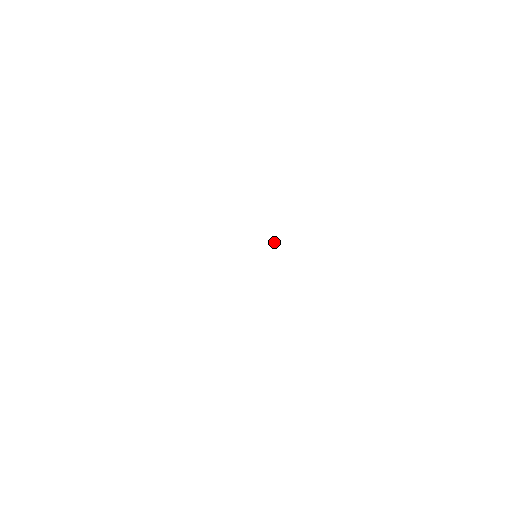
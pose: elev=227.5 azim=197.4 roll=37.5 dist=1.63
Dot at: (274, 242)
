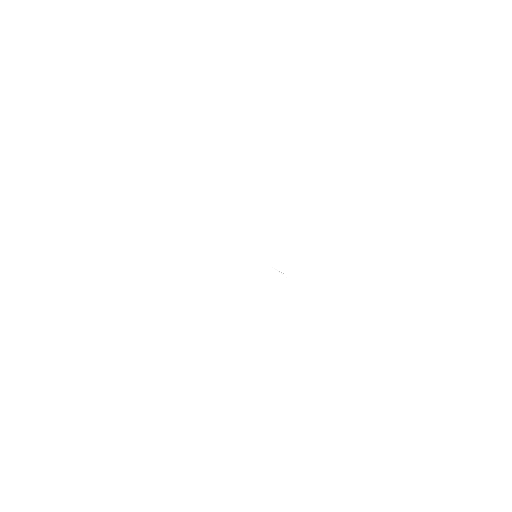
Dot at: occluded
